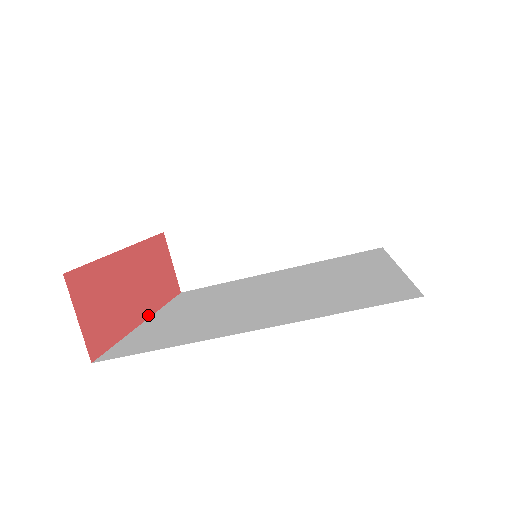
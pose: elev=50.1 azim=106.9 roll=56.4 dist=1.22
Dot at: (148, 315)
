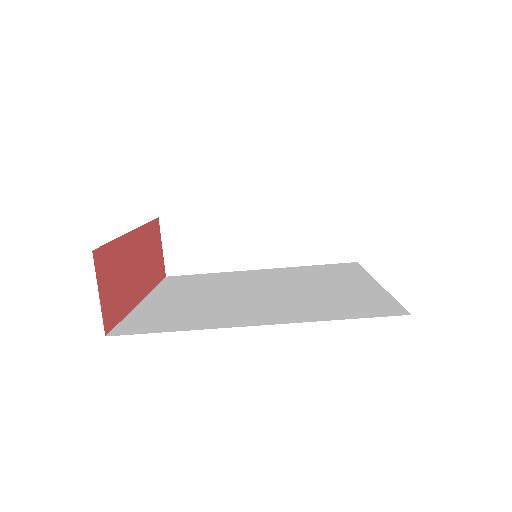
Dot at: (143, 296)
